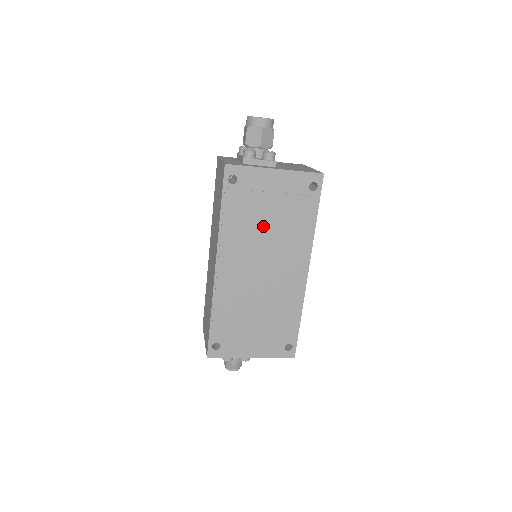
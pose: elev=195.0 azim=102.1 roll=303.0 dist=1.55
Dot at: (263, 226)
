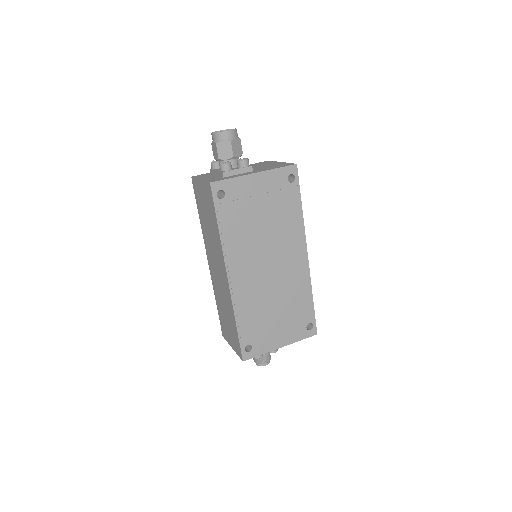
Dot at: (258, 227)
